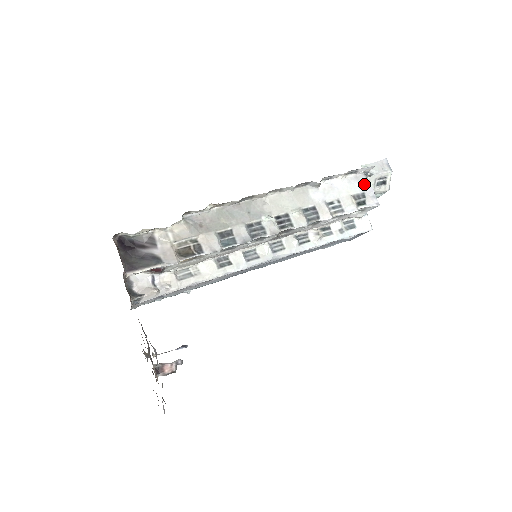
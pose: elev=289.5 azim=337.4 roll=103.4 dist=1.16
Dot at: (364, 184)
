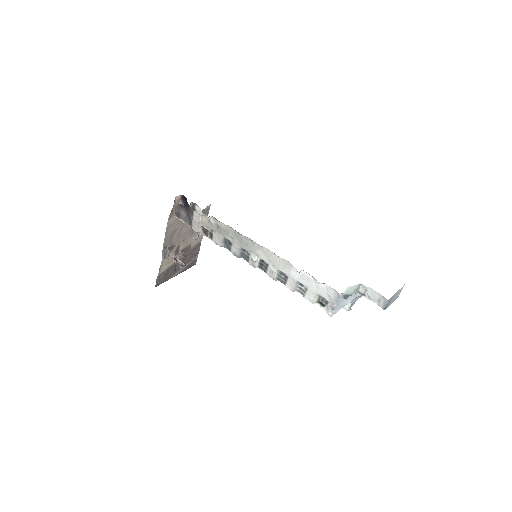
Dot at: (333, 299)
